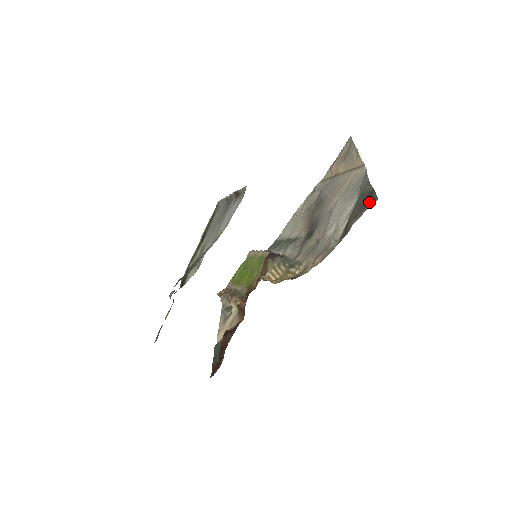
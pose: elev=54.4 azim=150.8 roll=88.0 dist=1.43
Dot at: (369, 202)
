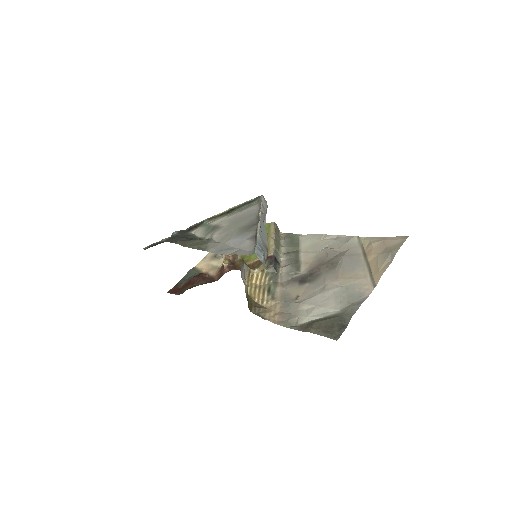
Dot at: (333, 333)
